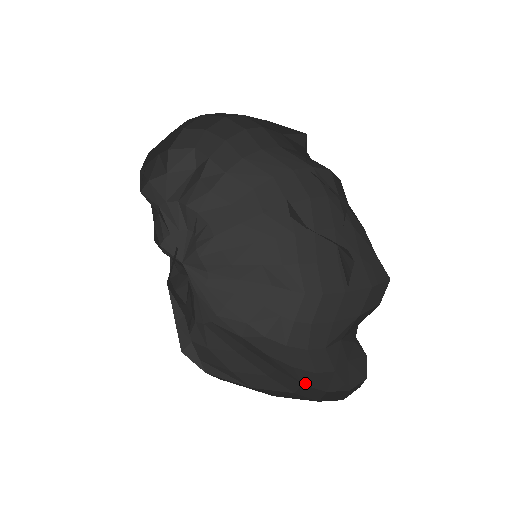
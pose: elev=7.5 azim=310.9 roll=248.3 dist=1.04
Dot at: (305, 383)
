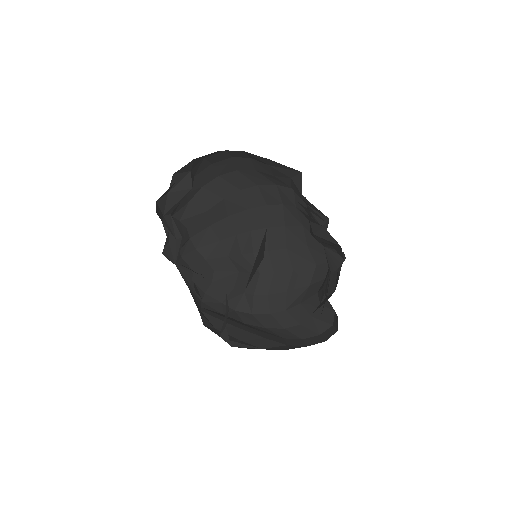
Dot at: (284, 337)
